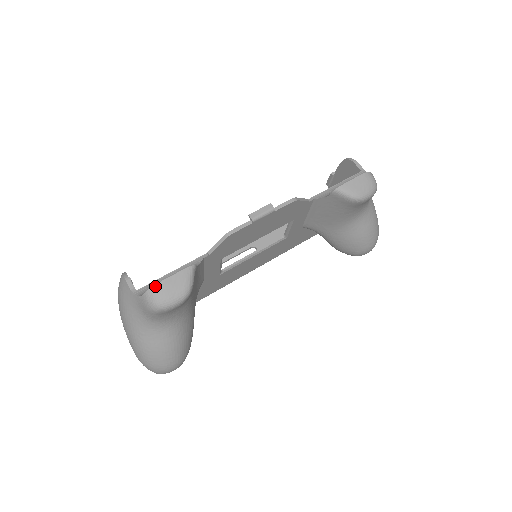
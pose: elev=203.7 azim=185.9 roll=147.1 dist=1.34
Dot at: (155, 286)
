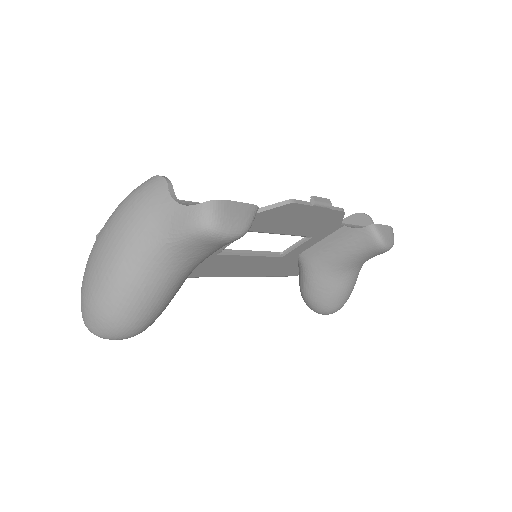
Dot at: (220, 201)
